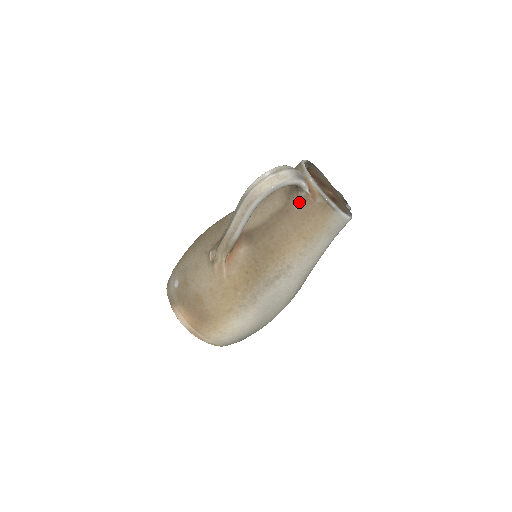
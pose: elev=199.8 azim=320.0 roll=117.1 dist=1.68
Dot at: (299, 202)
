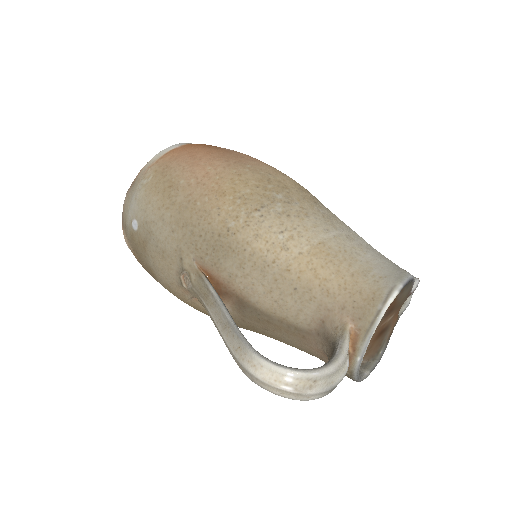
Dot at: (323, 351)
